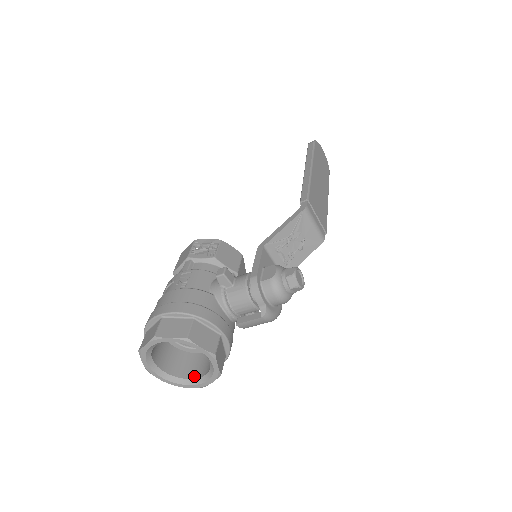
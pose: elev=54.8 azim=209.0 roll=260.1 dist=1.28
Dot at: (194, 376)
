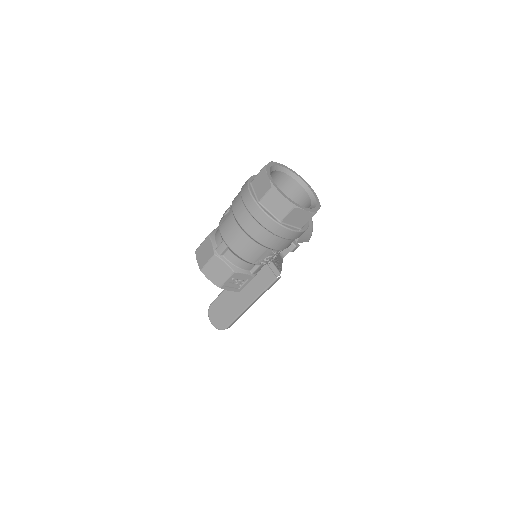
Dot at: occluded
